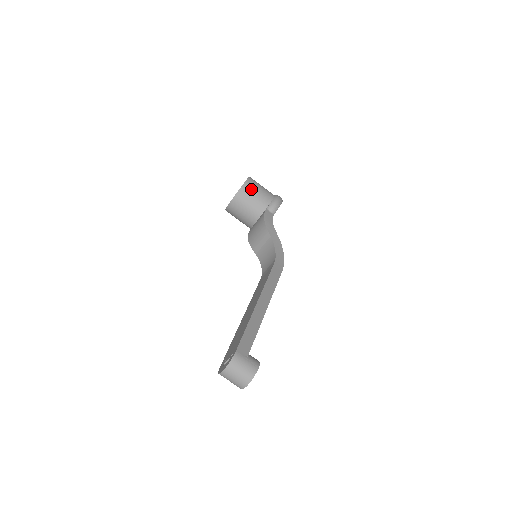
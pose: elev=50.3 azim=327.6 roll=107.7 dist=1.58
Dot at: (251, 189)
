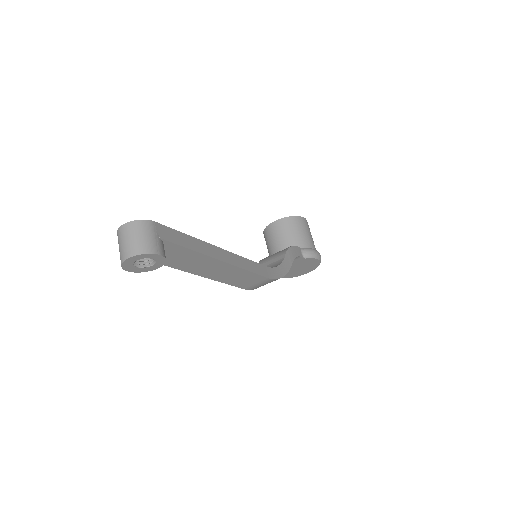
Dot at: (300, 225)
